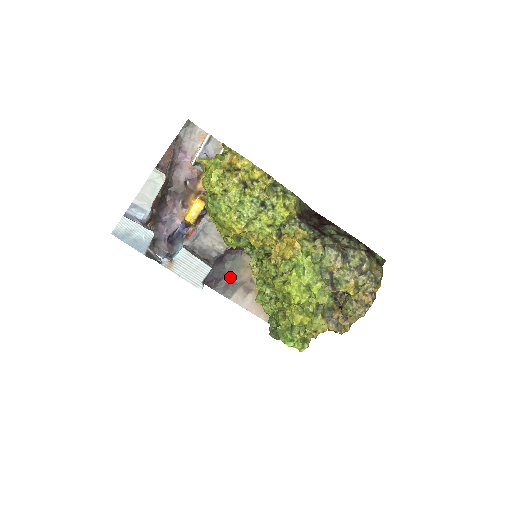
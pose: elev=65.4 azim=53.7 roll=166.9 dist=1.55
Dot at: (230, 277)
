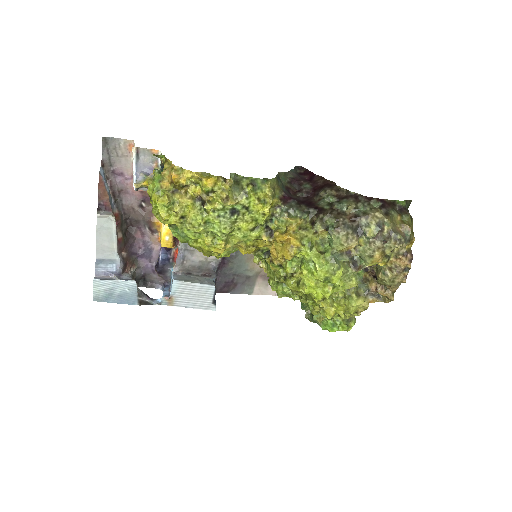
Dot at: (242, 274)
